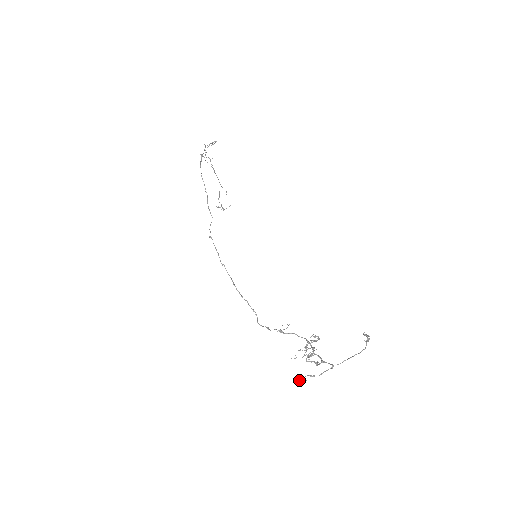
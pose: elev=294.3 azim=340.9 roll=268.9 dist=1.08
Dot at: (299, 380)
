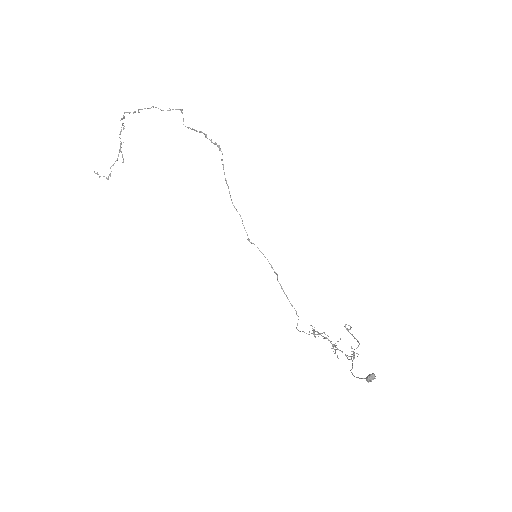
Dot at: (375, 378)
